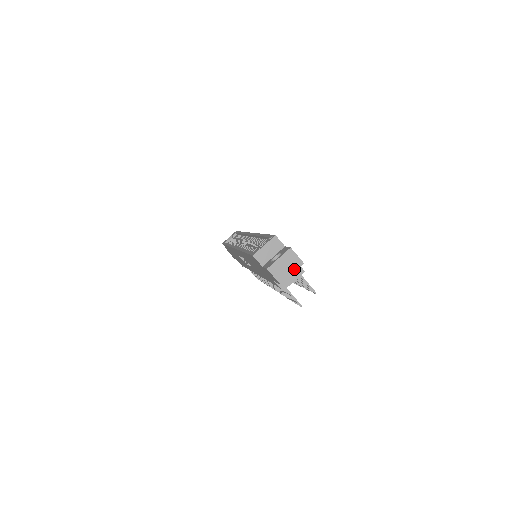
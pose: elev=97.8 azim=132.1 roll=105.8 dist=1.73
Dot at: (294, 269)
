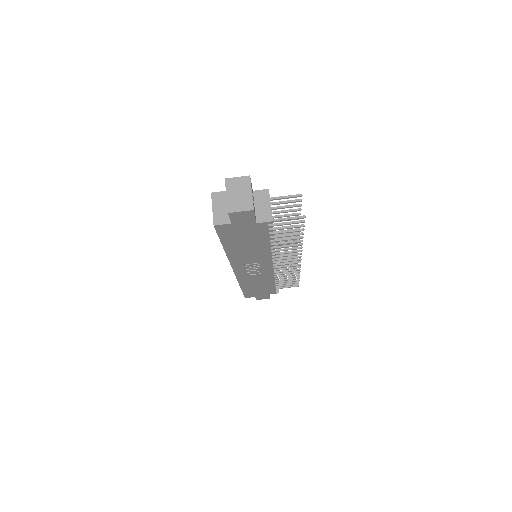
Dot at: (248, 188)
